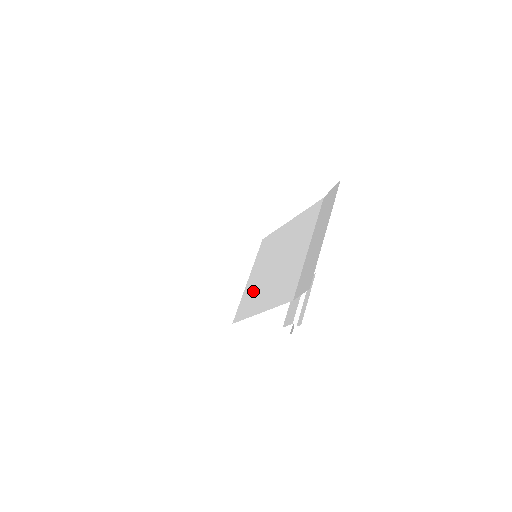
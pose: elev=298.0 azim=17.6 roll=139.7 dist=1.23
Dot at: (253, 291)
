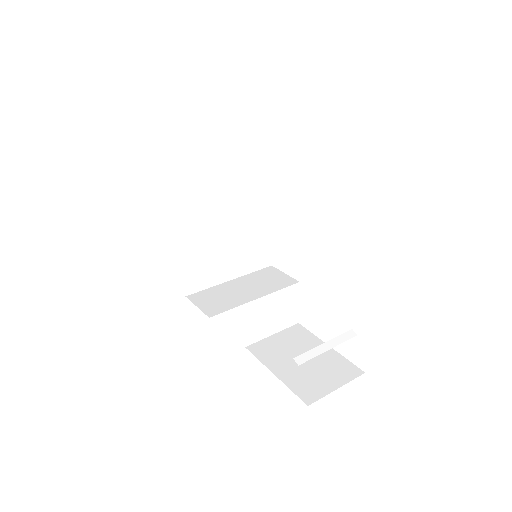
Dot at: occluded
